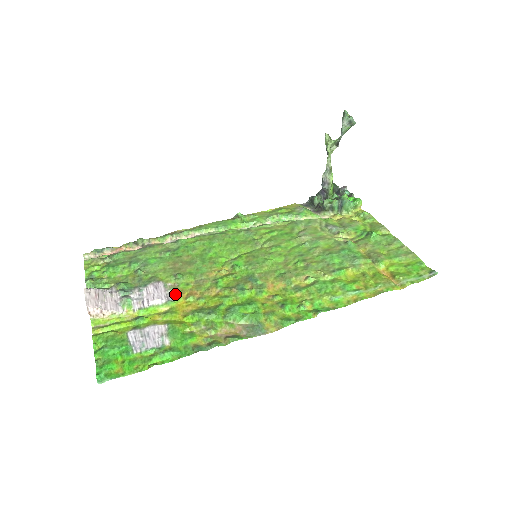
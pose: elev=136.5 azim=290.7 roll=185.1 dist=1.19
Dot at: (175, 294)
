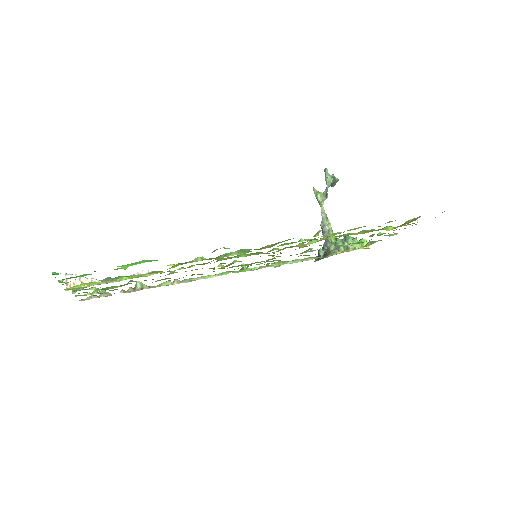
Dot at: occluded
